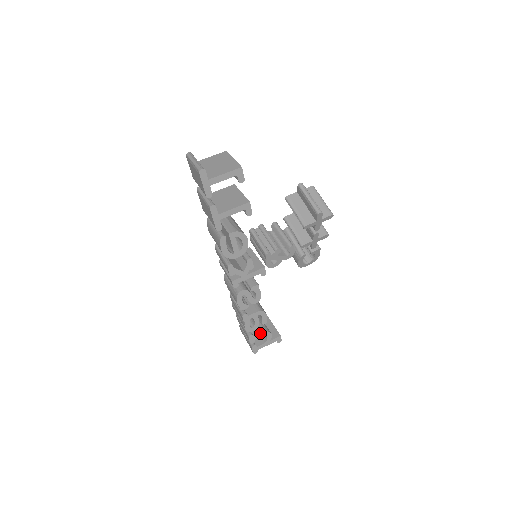
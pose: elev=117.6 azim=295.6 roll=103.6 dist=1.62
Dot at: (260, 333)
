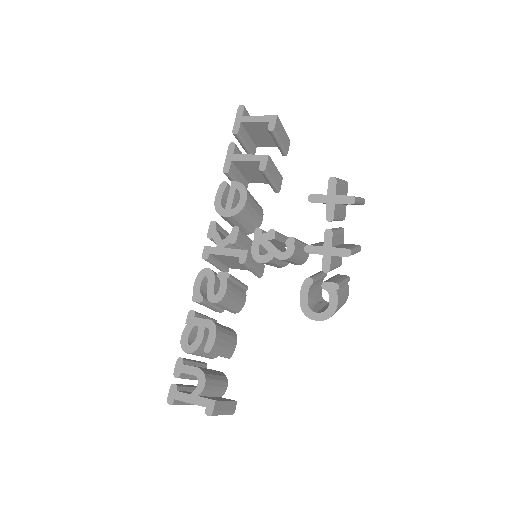
Dot at: (193, 366)
